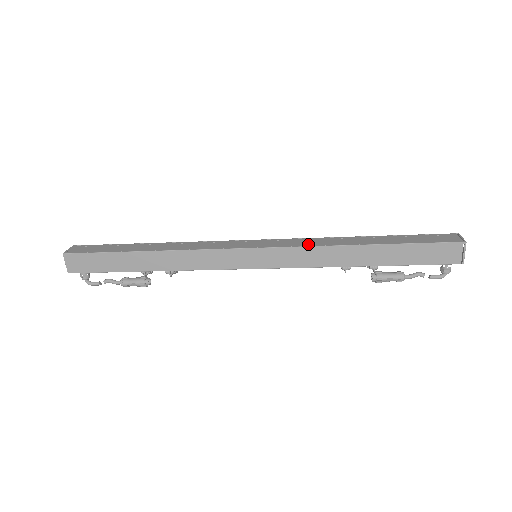
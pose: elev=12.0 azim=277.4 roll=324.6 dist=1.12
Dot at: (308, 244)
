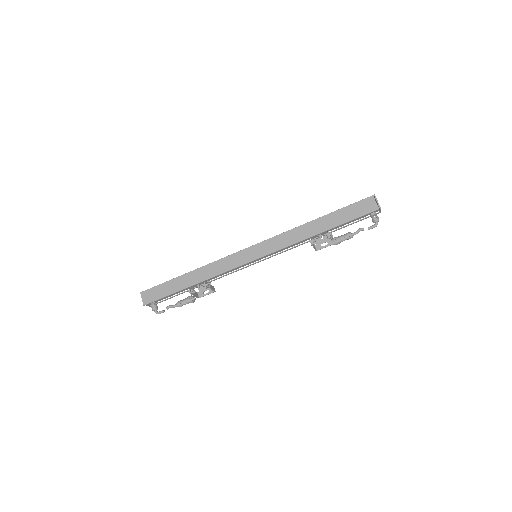
Dot at: (283, 233)
